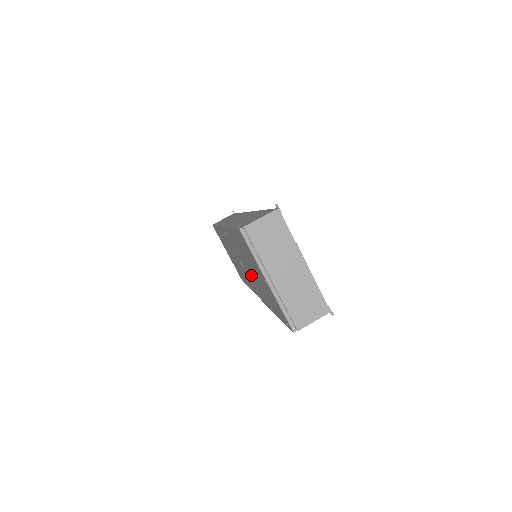
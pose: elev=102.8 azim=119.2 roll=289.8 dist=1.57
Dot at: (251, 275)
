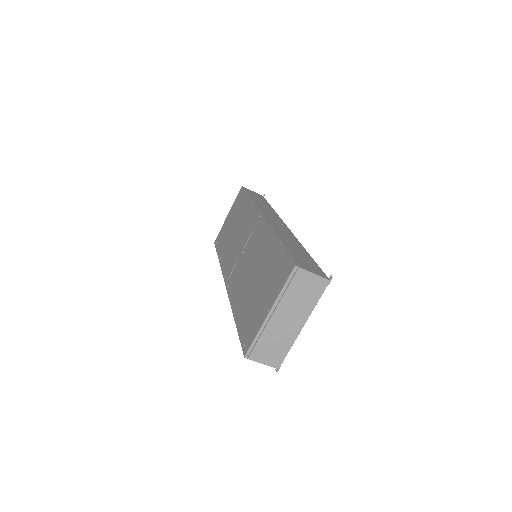
Dot at: (246, 272)
